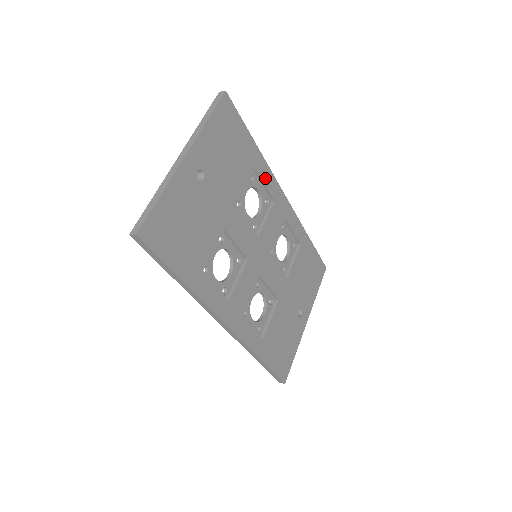
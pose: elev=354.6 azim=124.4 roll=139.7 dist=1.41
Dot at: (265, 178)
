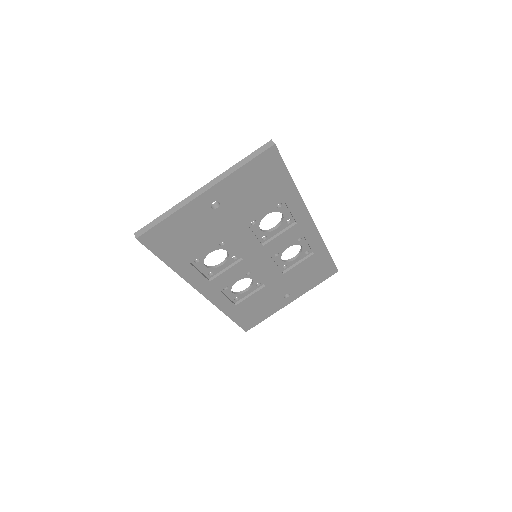
Dot at: (293, 207)
